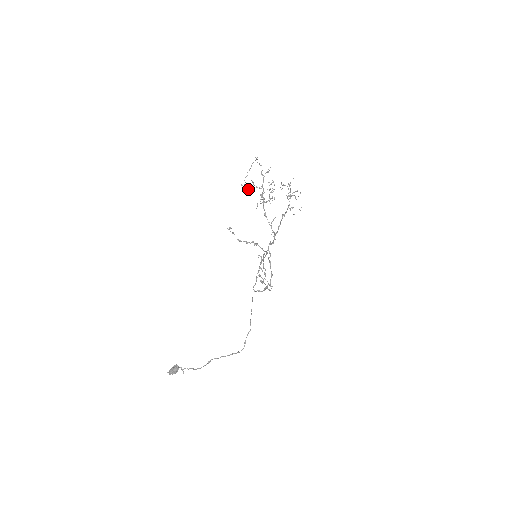
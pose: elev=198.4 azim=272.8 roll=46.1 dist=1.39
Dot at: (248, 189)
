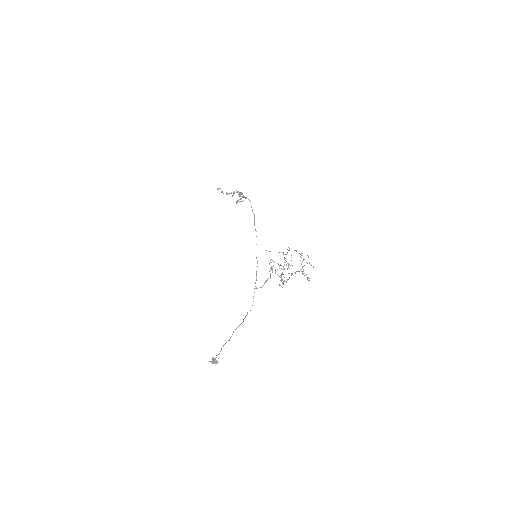
Dot at: occluded
